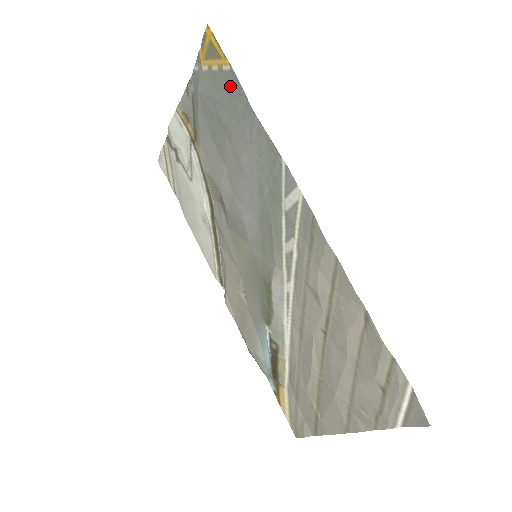
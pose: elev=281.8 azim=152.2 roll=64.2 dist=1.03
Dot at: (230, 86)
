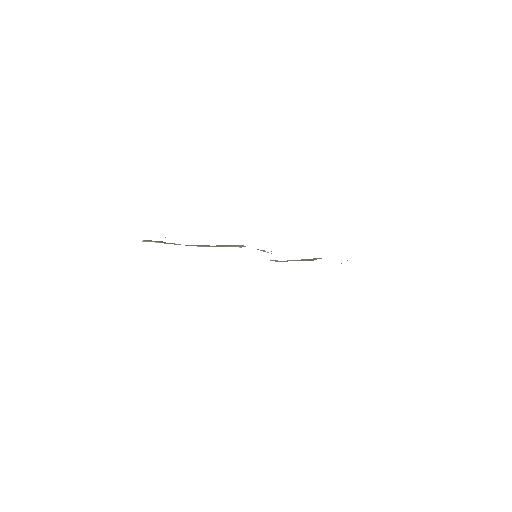
Dot at: occluded
